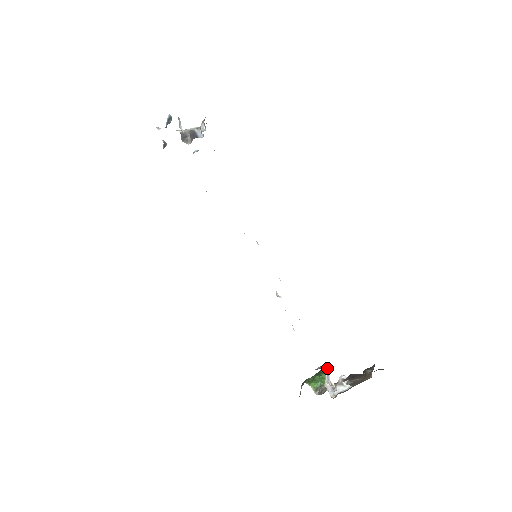
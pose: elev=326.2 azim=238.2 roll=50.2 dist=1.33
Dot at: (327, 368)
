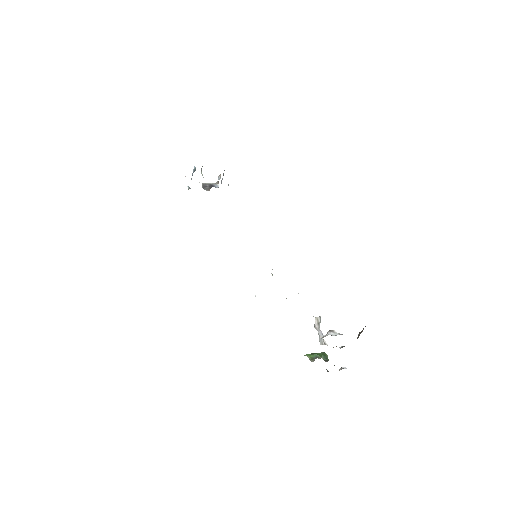
Dot at: (317, 317)
